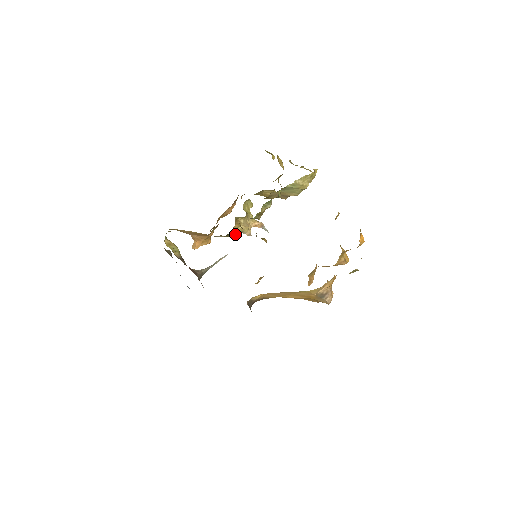
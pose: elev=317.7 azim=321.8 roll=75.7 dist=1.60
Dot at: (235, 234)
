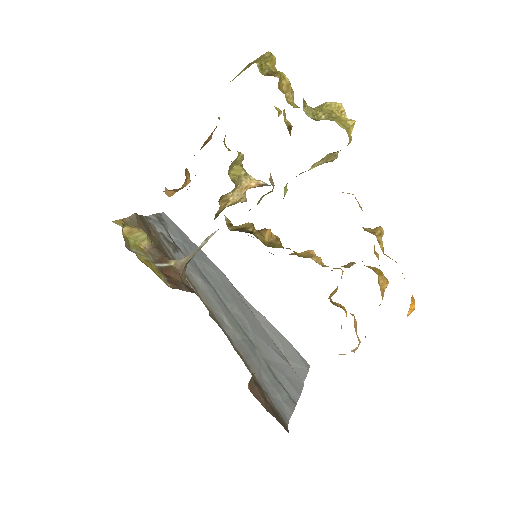
Dot at: (222, 210)
